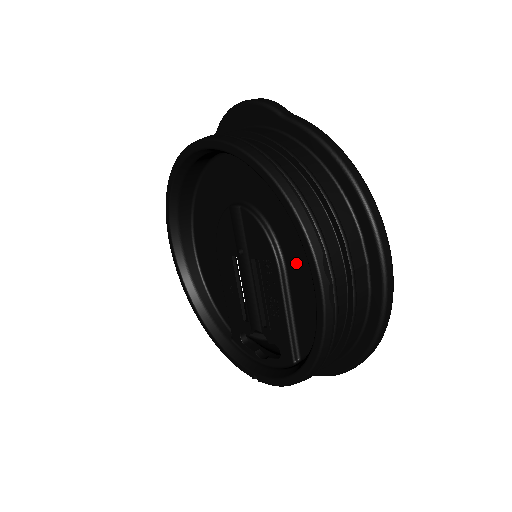
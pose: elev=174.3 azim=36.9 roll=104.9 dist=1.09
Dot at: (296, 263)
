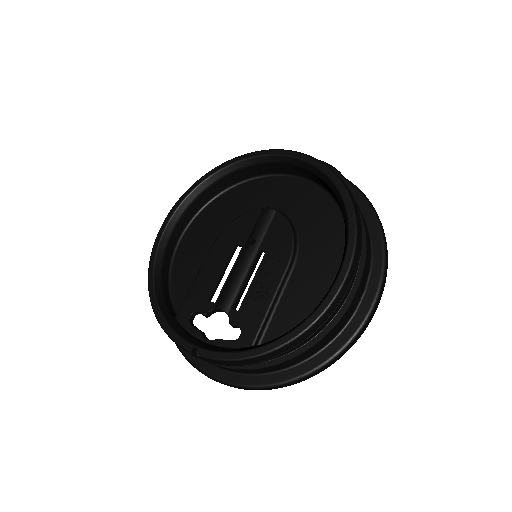
Dot at: (308, 265)
